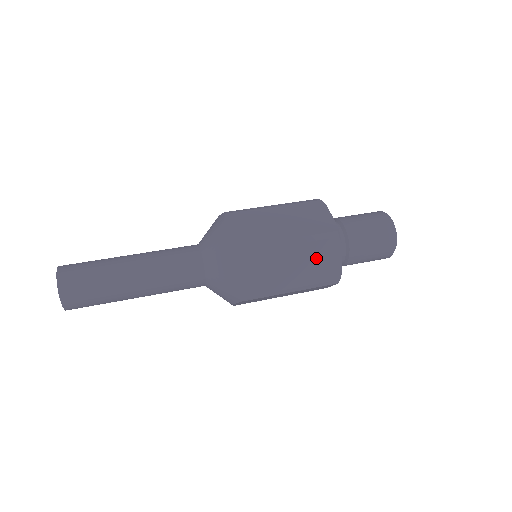
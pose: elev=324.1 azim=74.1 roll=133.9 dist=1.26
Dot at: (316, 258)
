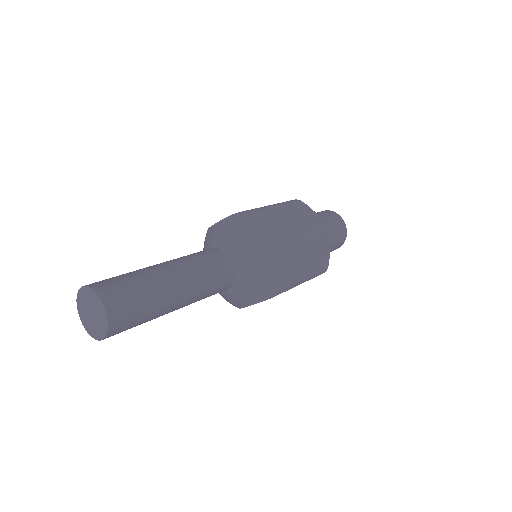
Dot at: (317, 250)
